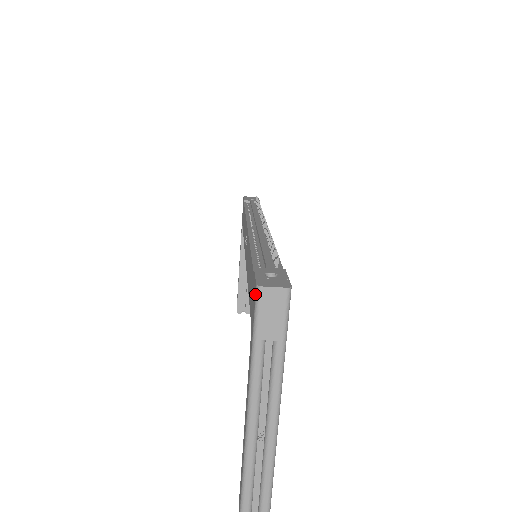
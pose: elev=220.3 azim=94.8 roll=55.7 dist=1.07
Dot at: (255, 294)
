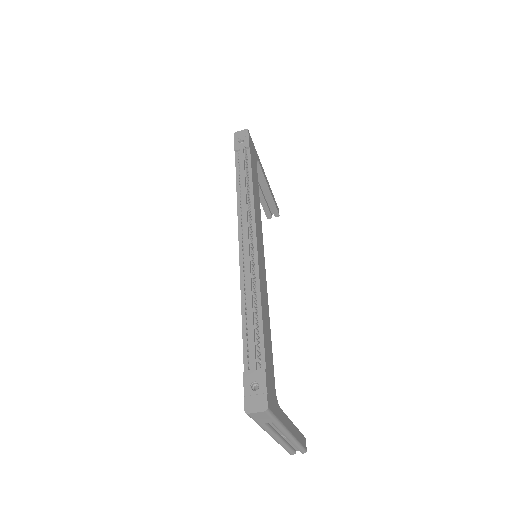
Dot at: (246, 412)
